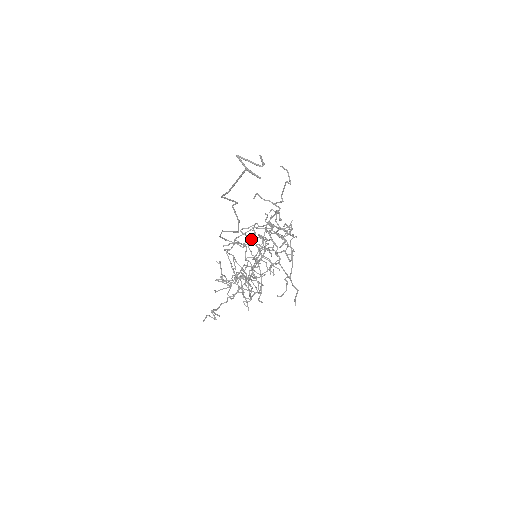
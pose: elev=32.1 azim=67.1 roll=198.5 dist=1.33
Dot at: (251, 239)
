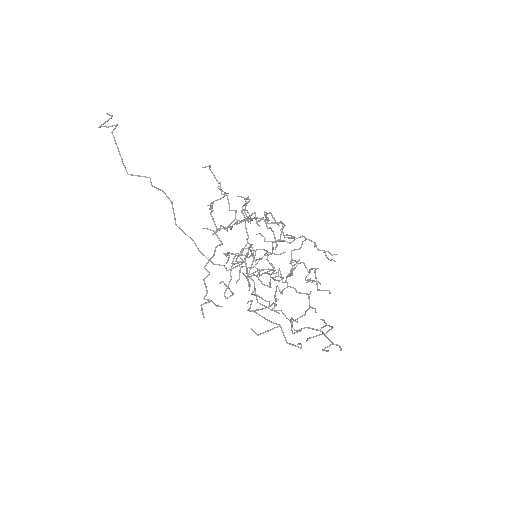
Dot at: (278, 276)
